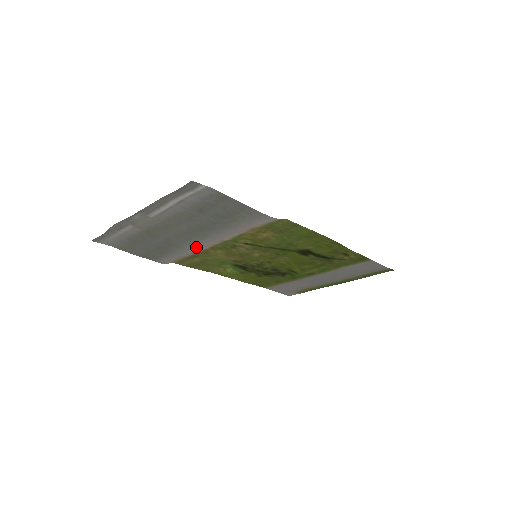
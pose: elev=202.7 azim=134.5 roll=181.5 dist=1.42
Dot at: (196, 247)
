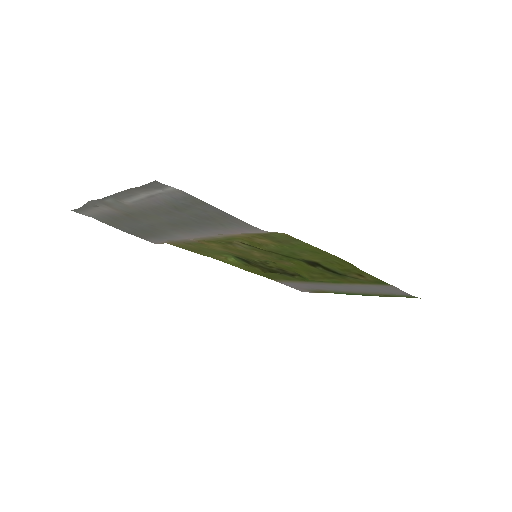
Dot at: (186, 237)
